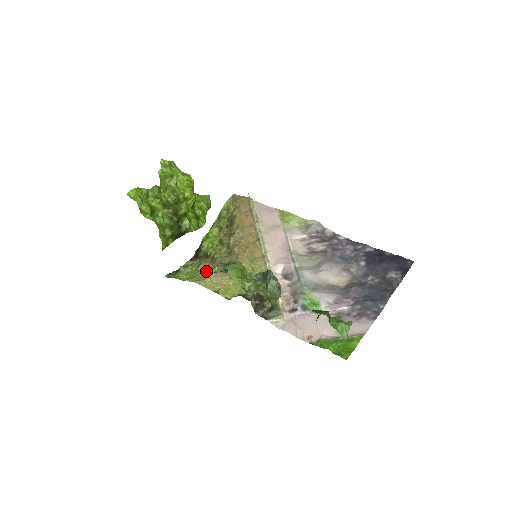
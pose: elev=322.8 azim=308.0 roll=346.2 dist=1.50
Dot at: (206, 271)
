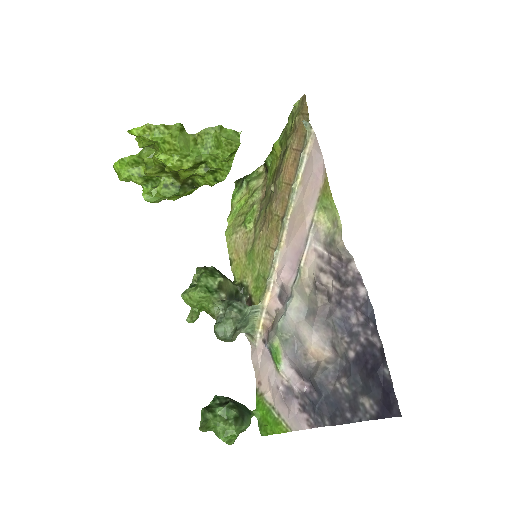
Dot at: (244, 217)
